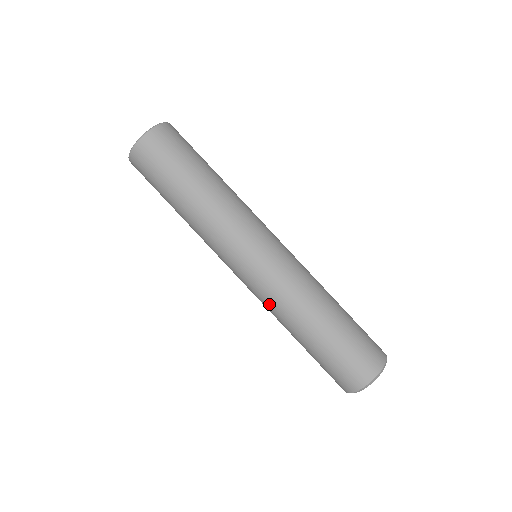
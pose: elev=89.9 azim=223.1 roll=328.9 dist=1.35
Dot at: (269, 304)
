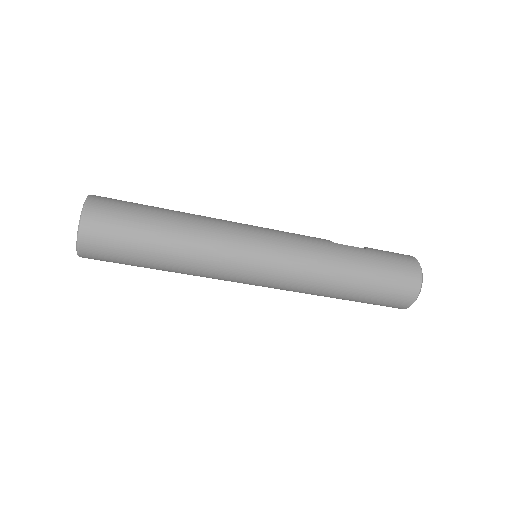
Dot at: occluded
